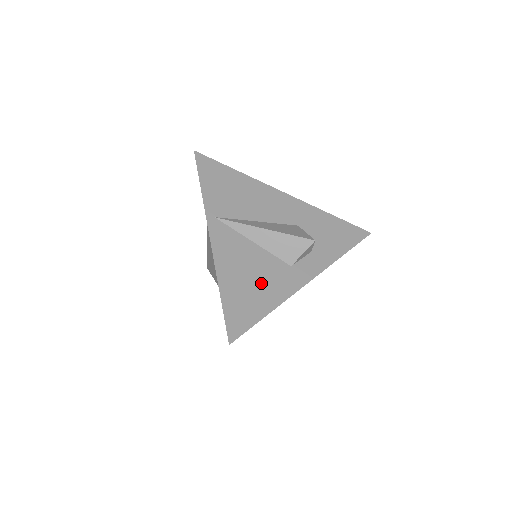
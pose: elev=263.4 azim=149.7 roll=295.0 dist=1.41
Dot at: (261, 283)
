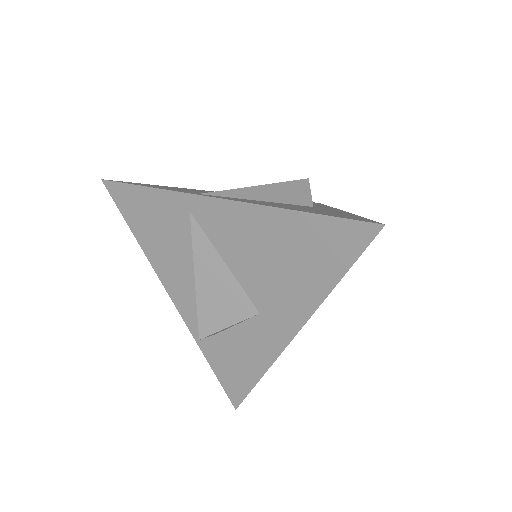
Dot at: occluded
